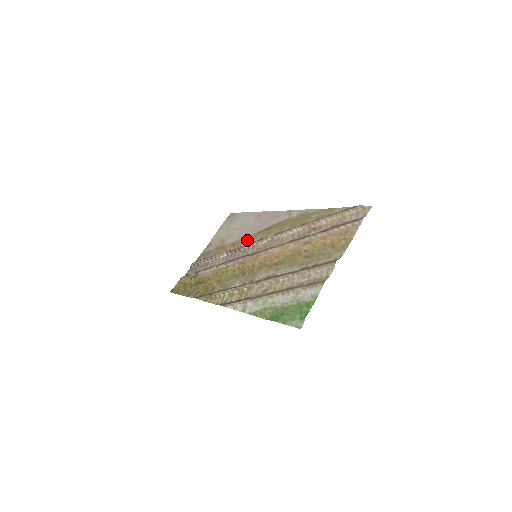
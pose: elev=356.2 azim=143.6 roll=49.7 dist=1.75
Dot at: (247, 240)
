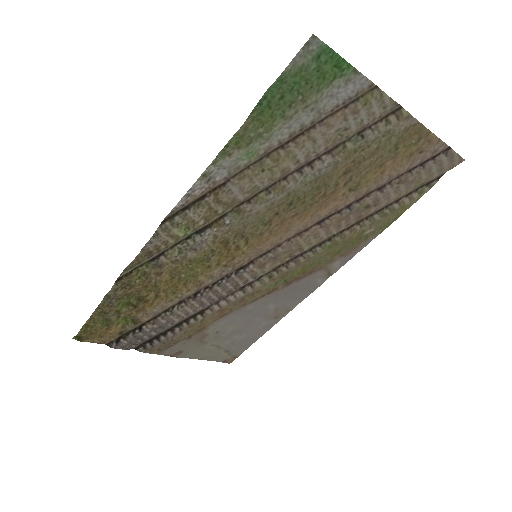
Dot at: (247, 298)
